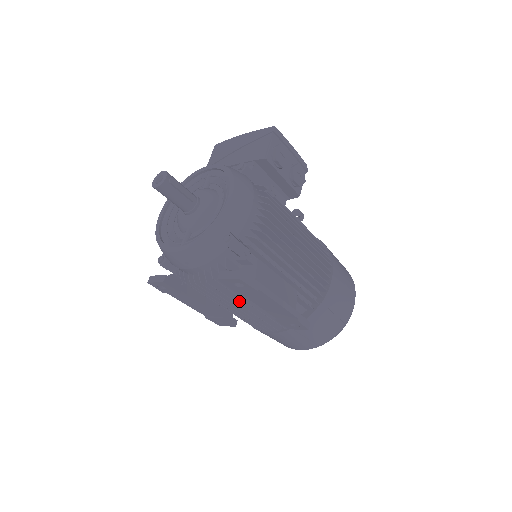
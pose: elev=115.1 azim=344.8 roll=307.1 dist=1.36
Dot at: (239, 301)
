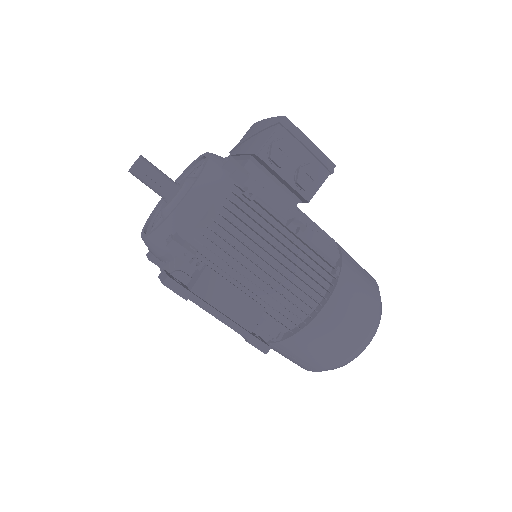
Dot at: occluded
